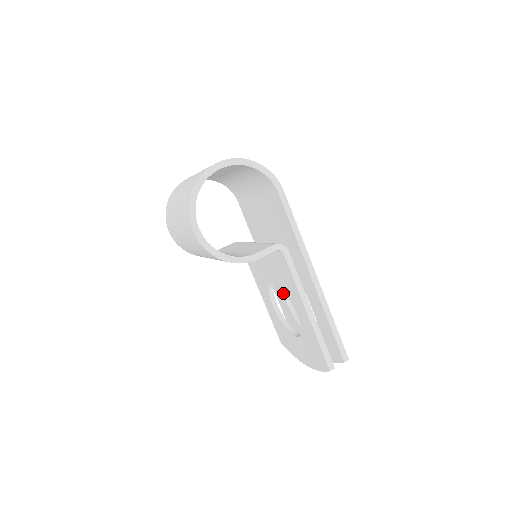
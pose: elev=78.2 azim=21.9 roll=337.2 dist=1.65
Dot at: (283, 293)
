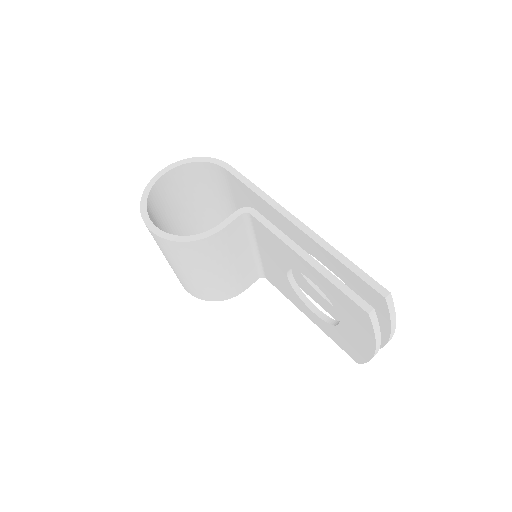
Dot at: (320, 295)
